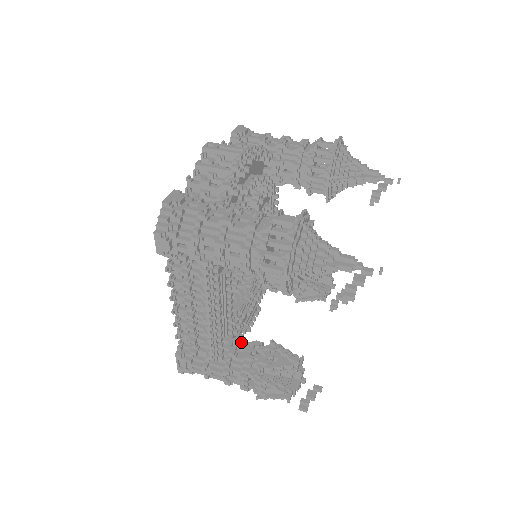
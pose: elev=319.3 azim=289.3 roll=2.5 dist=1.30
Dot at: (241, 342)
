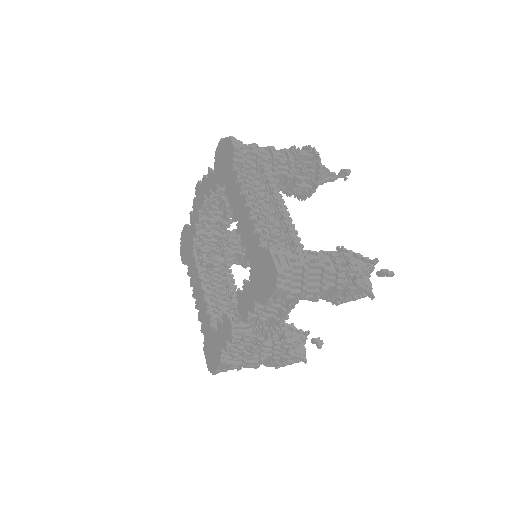
Dot at: occluded
